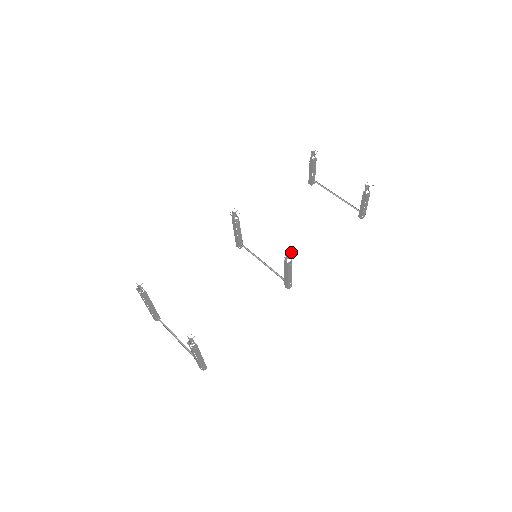
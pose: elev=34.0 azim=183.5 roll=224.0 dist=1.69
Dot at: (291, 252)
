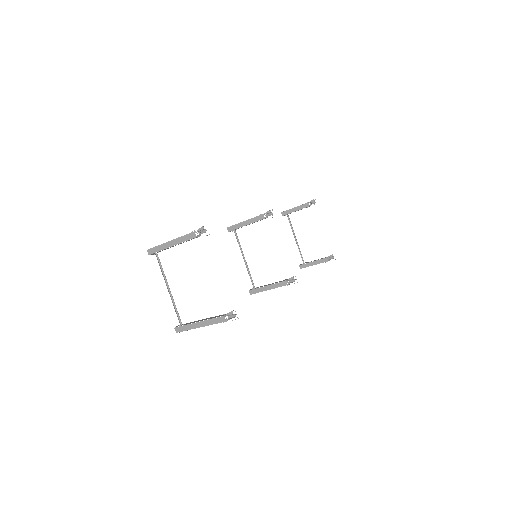
Dot at: occluded
